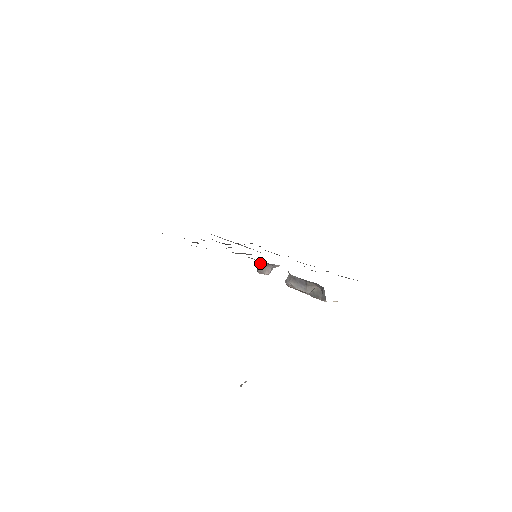
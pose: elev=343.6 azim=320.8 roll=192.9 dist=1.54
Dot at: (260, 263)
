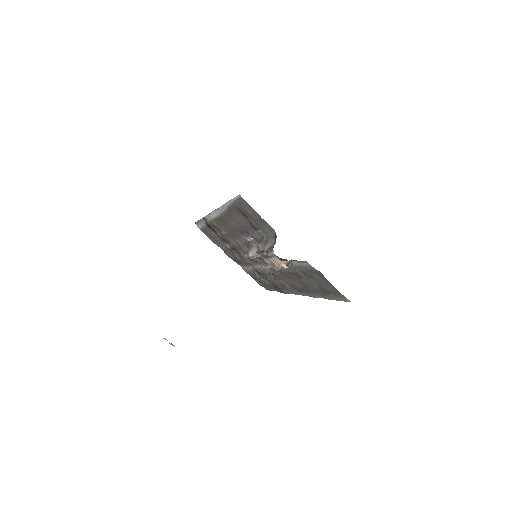
Dot at: (250, 243)
